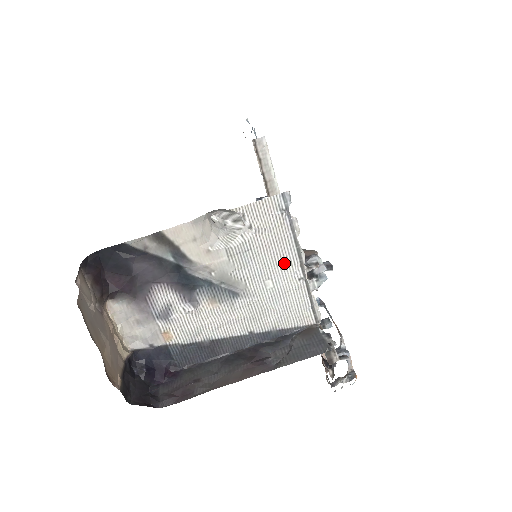
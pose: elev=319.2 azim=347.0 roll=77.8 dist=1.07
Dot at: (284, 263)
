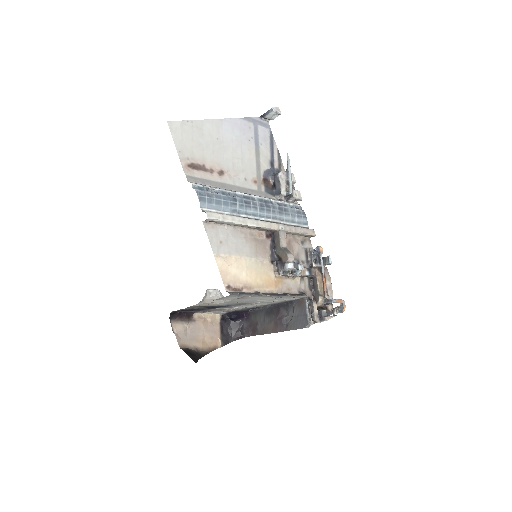
Dot at: (261, 298)
